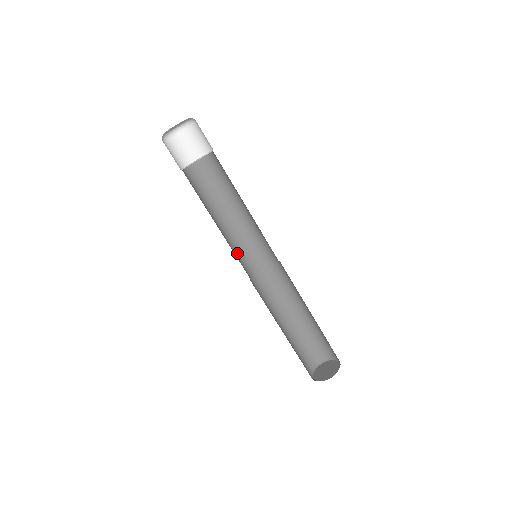
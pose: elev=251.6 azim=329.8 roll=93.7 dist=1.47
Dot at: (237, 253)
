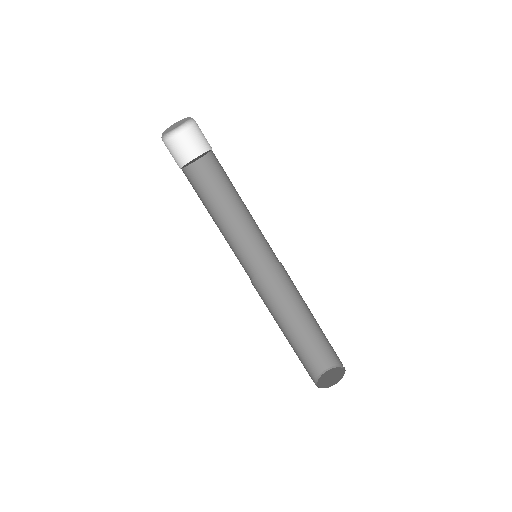
Dot at: (236, 255)
